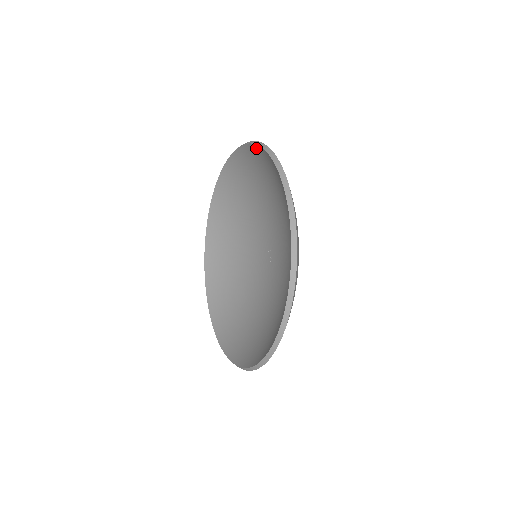
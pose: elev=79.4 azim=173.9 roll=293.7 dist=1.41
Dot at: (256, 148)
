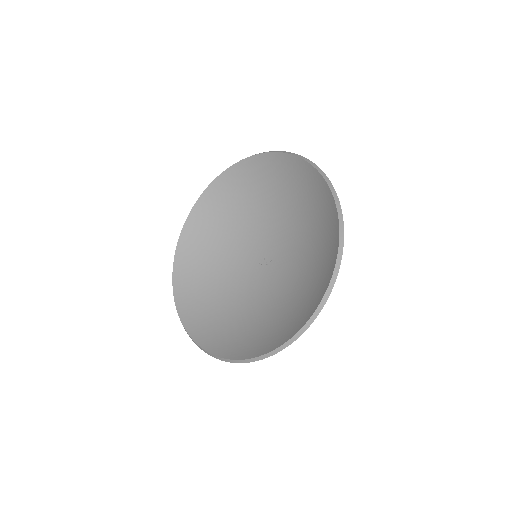
Dot at: (325, 185)
